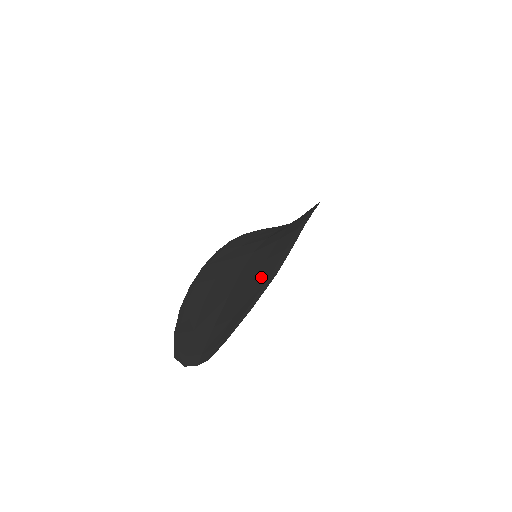
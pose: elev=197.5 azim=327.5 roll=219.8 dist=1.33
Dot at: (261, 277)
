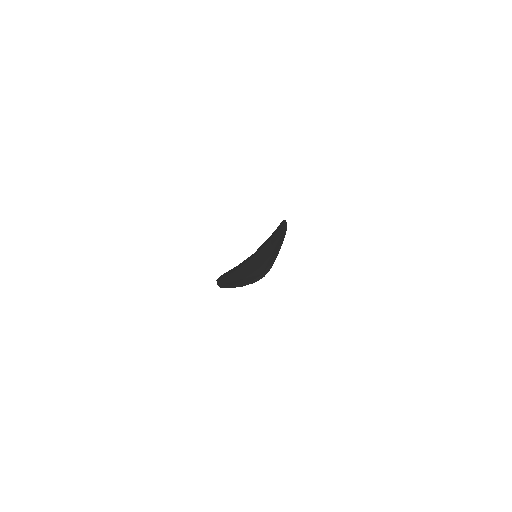
Dot at: (275, 239)
